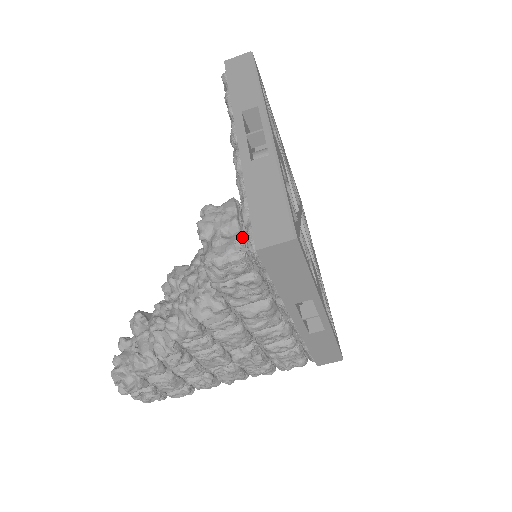
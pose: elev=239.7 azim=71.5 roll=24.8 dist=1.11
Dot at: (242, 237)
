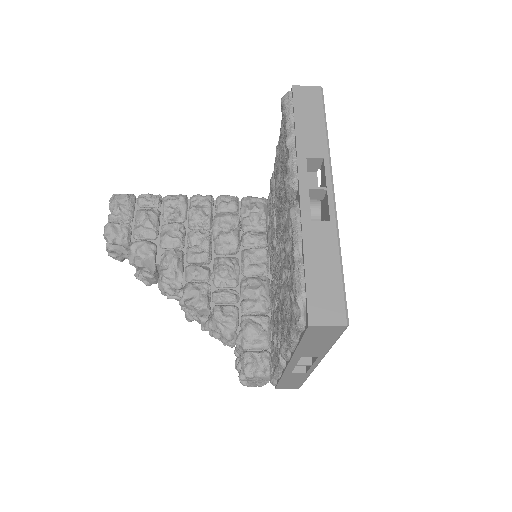
Dot at: occluded
